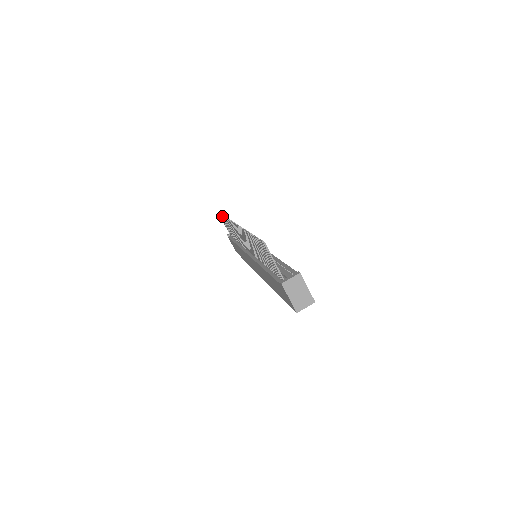
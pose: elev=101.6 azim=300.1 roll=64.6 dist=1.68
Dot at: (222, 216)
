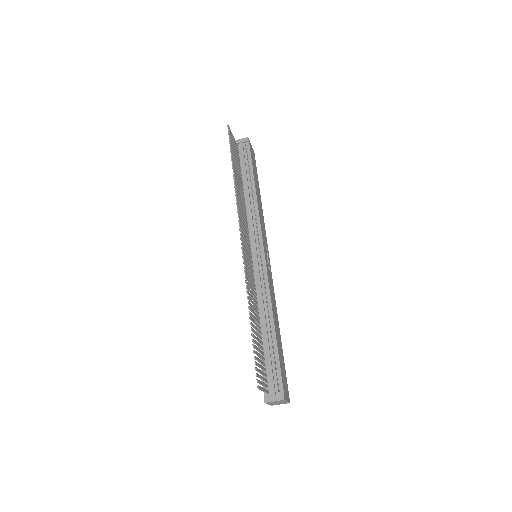
Dot at: (231, 153)
